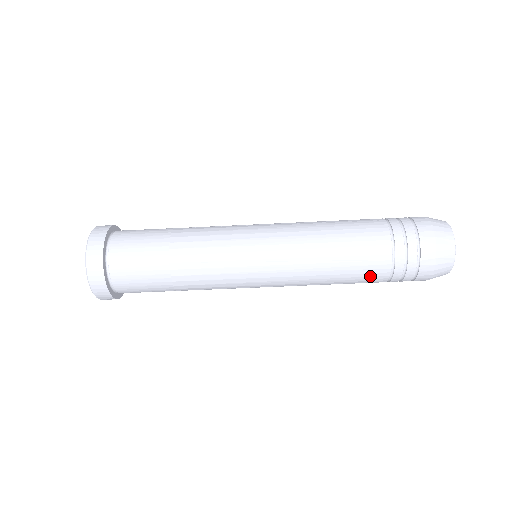
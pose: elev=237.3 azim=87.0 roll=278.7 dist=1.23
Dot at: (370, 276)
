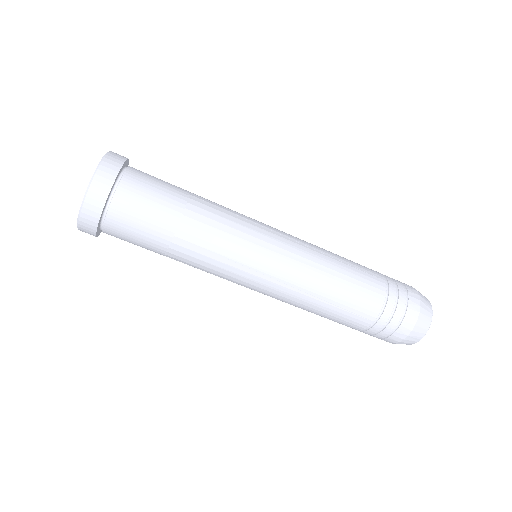
Dot at: (347, 324)
